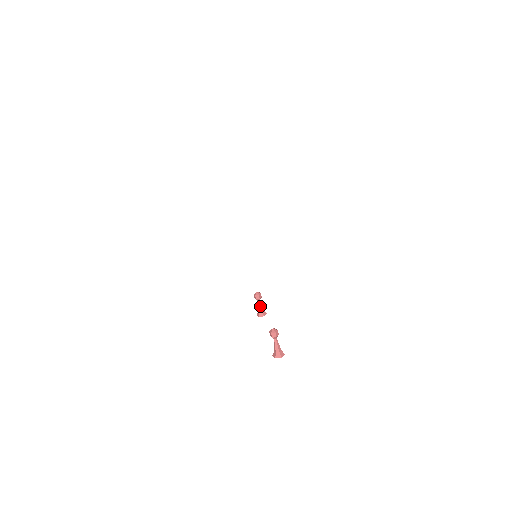
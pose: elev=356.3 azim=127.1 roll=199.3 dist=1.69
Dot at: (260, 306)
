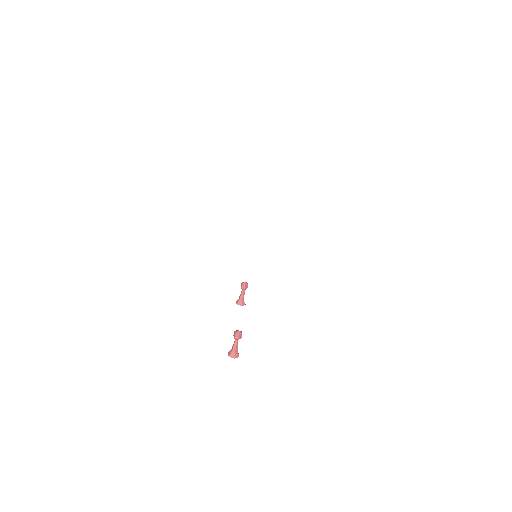
Dot at: (242, 295)
